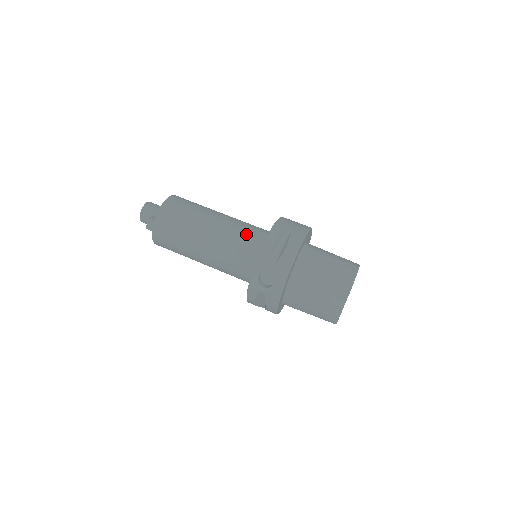
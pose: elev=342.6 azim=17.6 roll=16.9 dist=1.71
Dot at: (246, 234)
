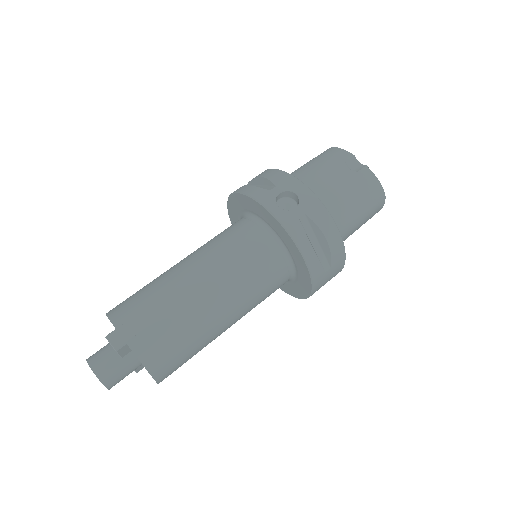
Dot at: (220, 233)
